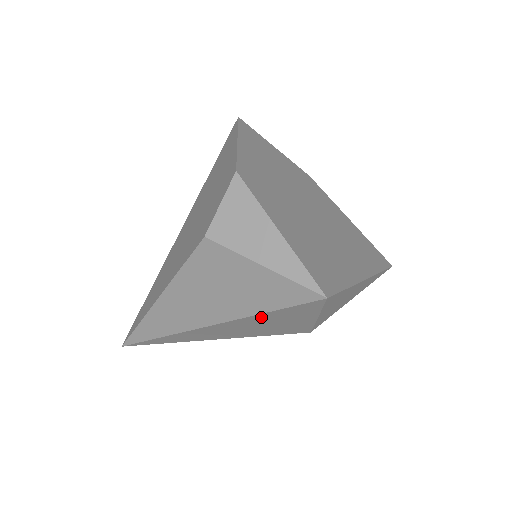
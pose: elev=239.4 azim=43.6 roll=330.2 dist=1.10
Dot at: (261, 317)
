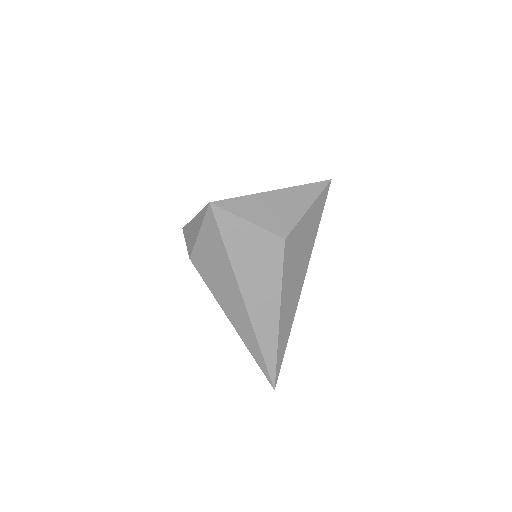
Dot at: (234, 254)
